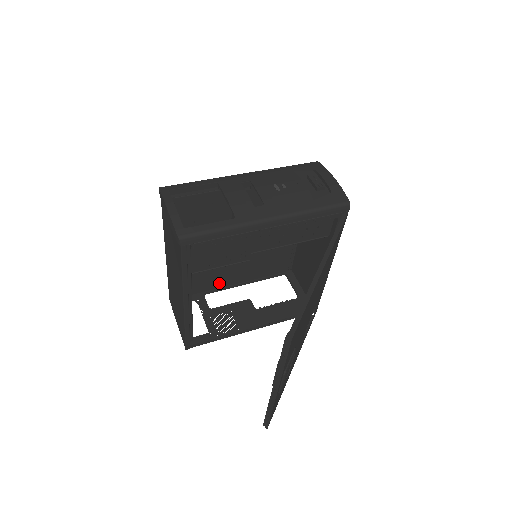
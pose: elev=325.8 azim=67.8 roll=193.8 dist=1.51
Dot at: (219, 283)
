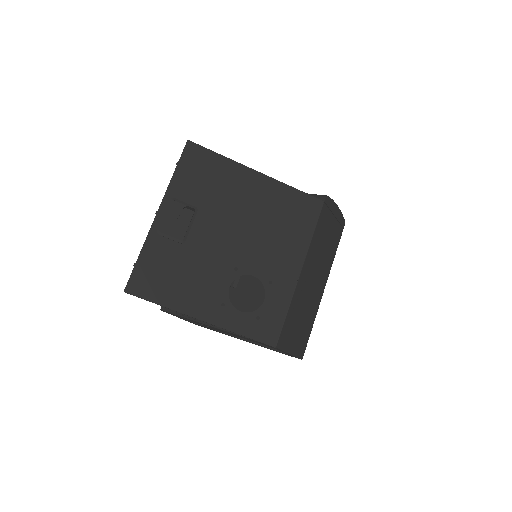
Dot at: occluded
